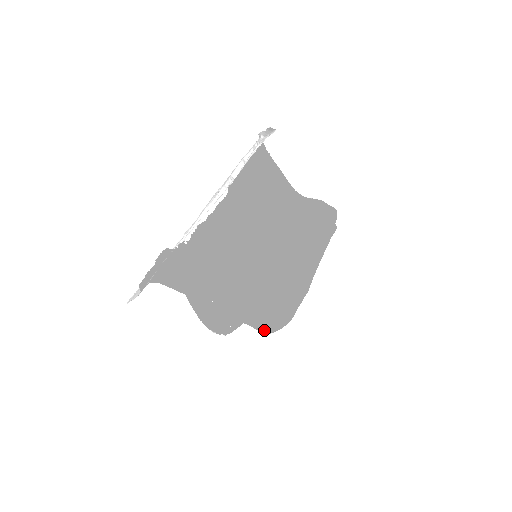
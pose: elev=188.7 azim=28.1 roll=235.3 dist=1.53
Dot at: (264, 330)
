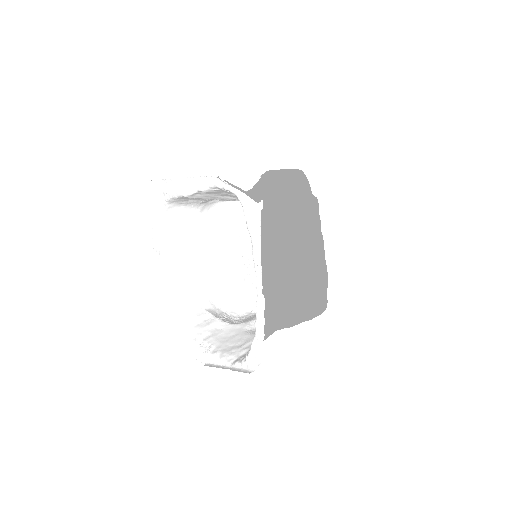
Dot at: occluded
